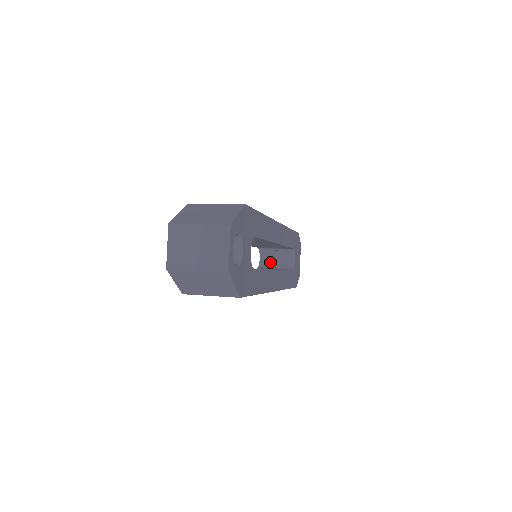
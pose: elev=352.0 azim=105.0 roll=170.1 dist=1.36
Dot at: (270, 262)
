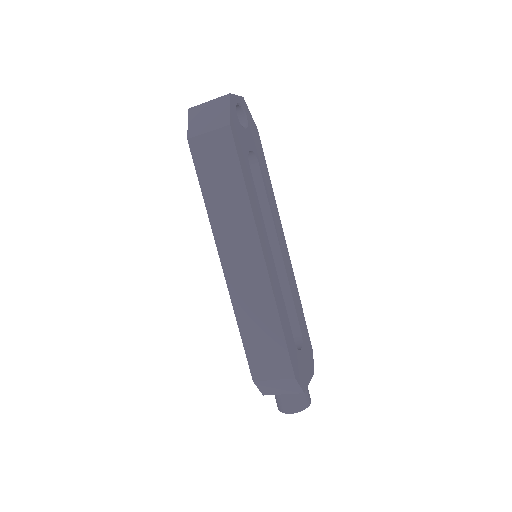
Dot at: occluded
